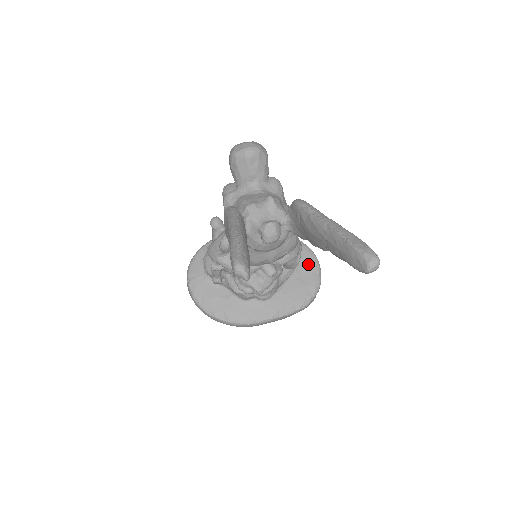
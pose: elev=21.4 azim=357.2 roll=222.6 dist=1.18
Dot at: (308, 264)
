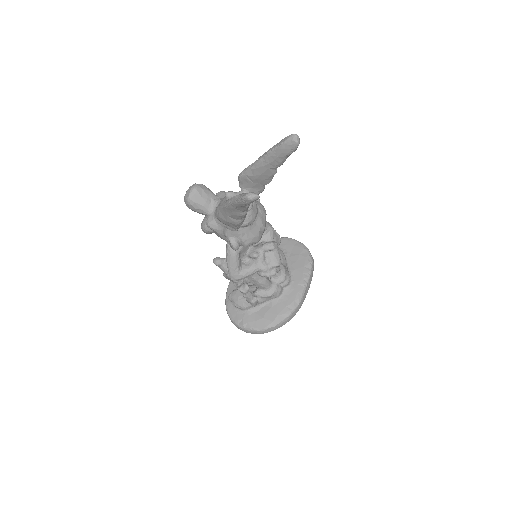
Dot at: (286, 244)
